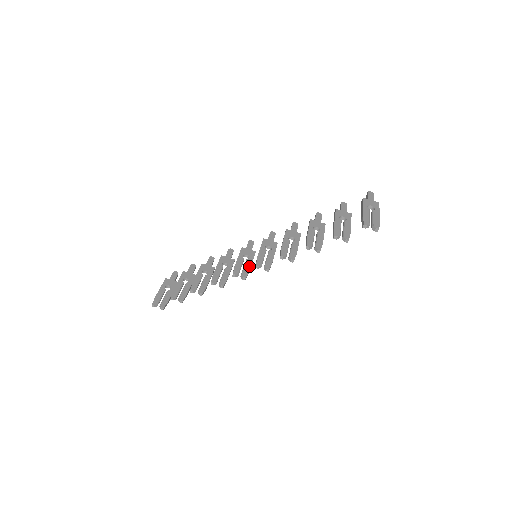
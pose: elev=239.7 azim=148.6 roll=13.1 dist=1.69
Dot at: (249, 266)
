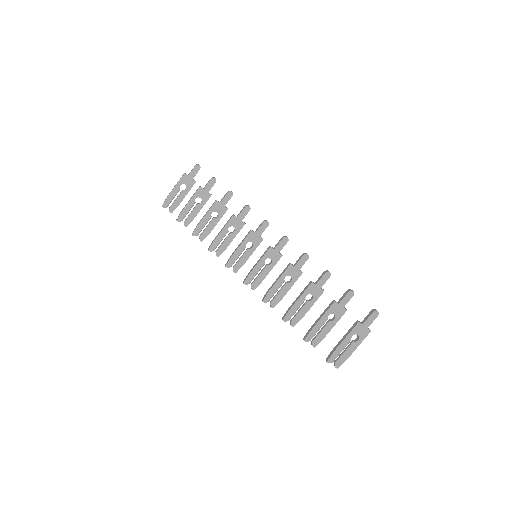
Dot at: (246, 259)
